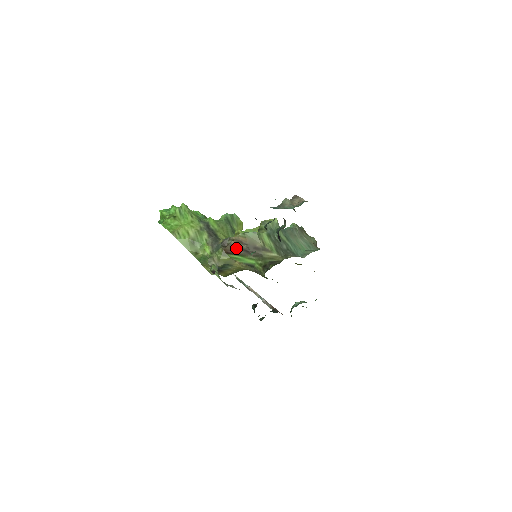
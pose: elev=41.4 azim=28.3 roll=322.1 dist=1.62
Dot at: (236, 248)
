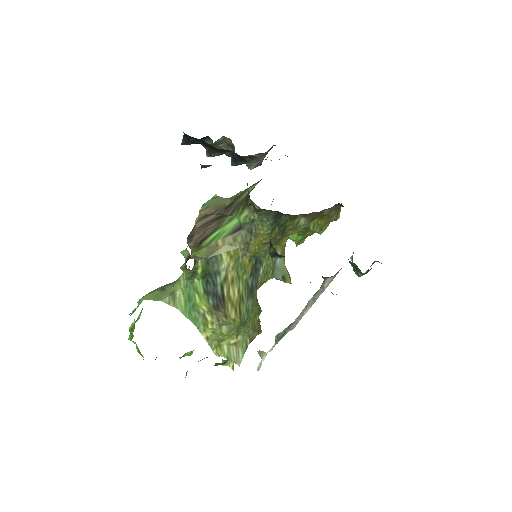
Dot at: (205, 227)
